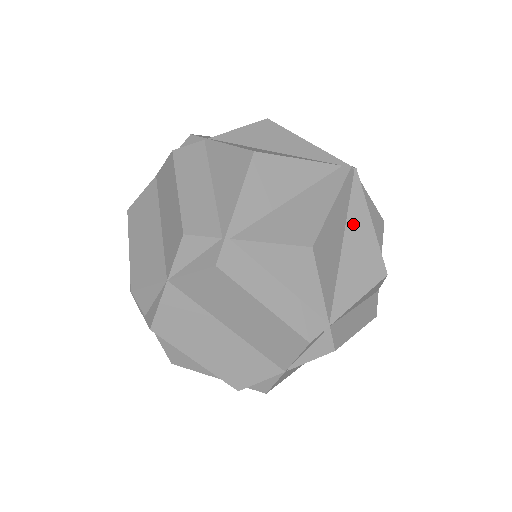
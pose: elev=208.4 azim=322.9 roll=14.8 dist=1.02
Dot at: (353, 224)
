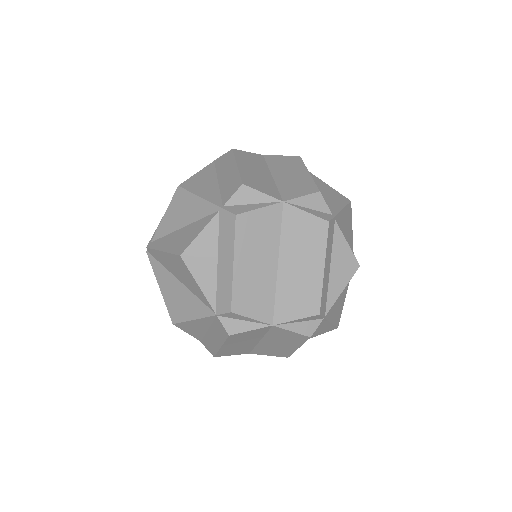
Dot at: occluded
